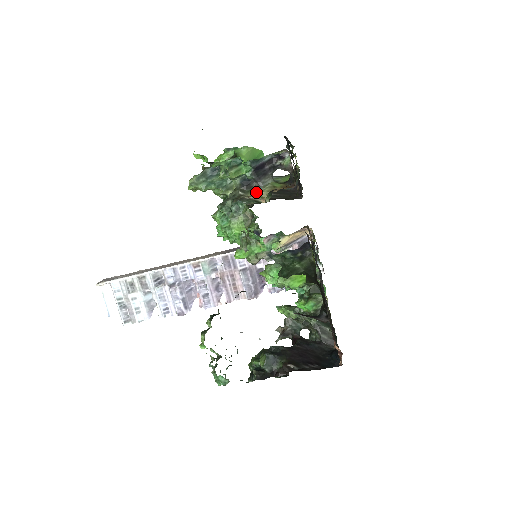
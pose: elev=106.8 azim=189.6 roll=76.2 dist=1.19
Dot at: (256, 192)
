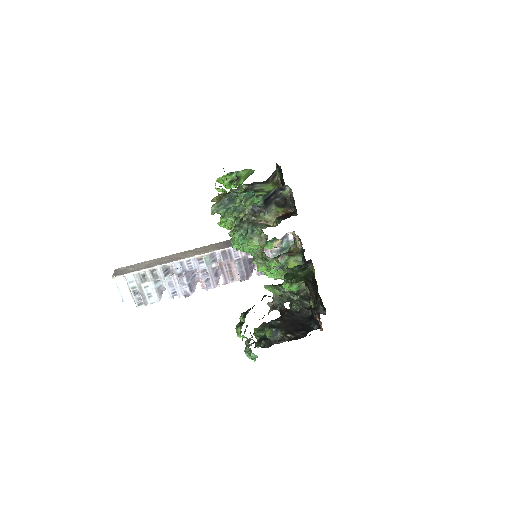
Dot at: (265, 217)
